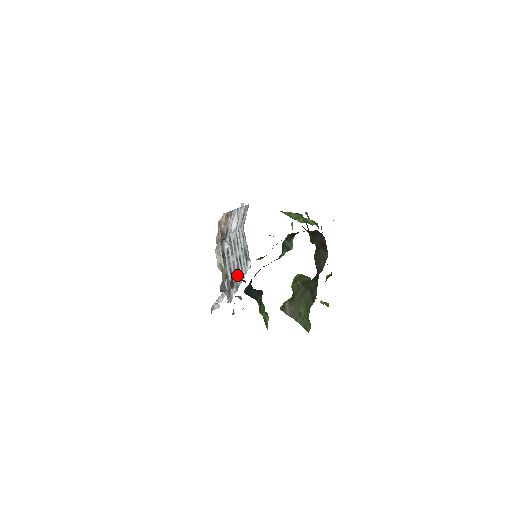
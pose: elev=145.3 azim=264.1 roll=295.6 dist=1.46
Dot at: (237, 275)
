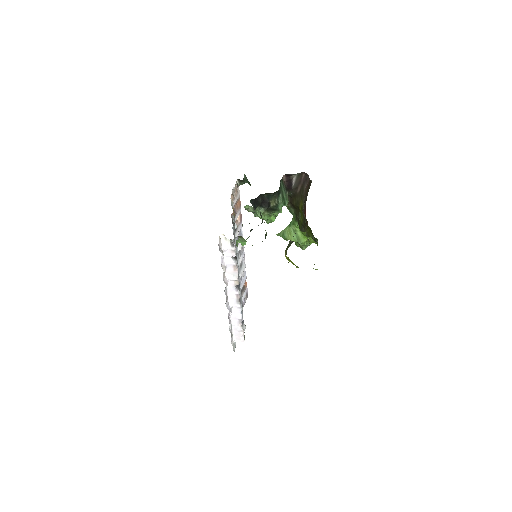
Dot at: (238, 274)
